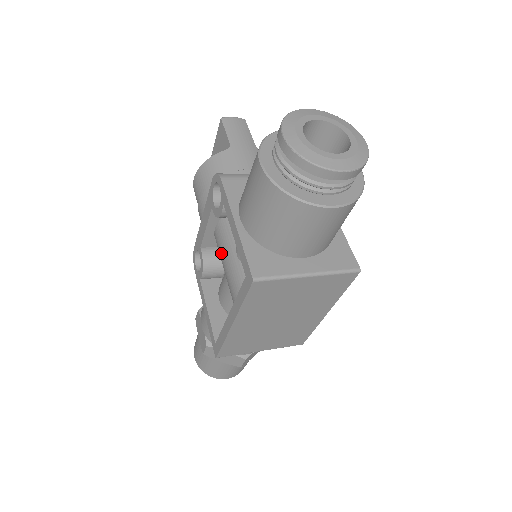
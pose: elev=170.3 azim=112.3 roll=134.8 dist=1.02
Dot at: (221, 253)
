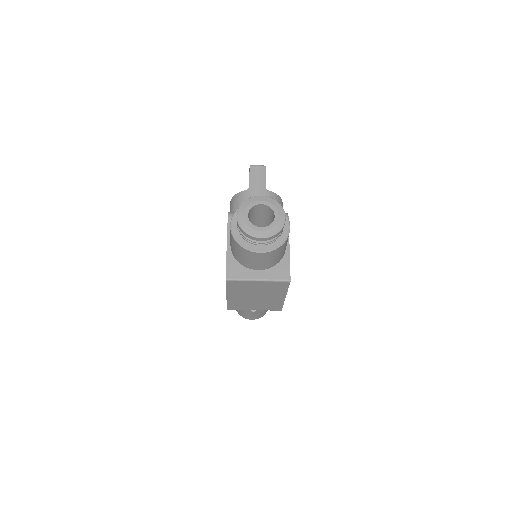
Dot at: occluded
